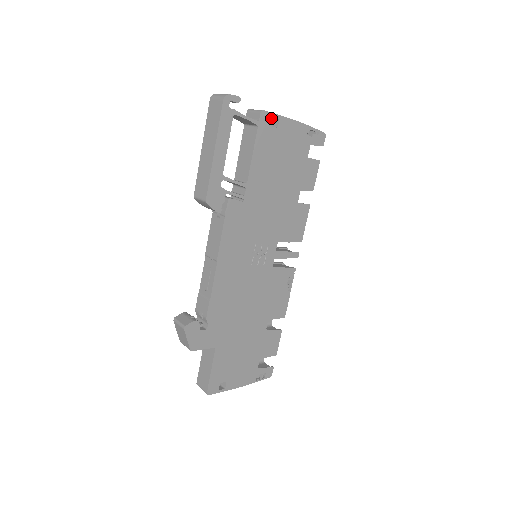
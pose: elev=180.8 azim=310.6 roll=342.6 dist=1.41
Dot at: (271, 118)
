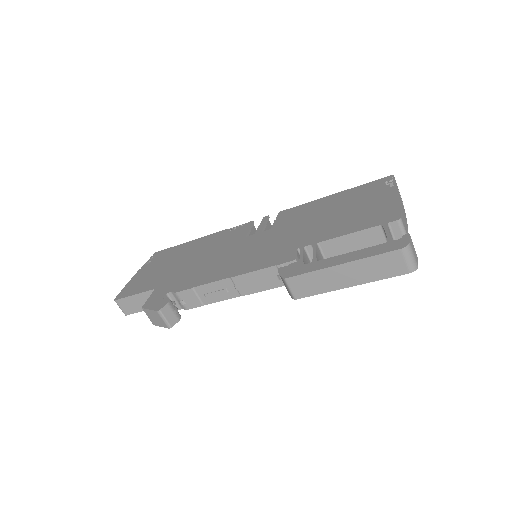
Dot at: occluded
